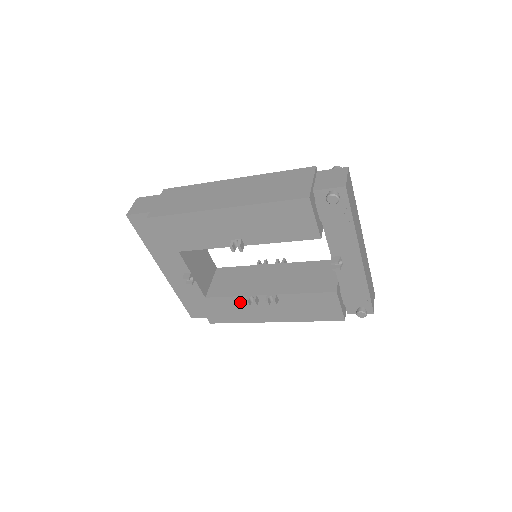
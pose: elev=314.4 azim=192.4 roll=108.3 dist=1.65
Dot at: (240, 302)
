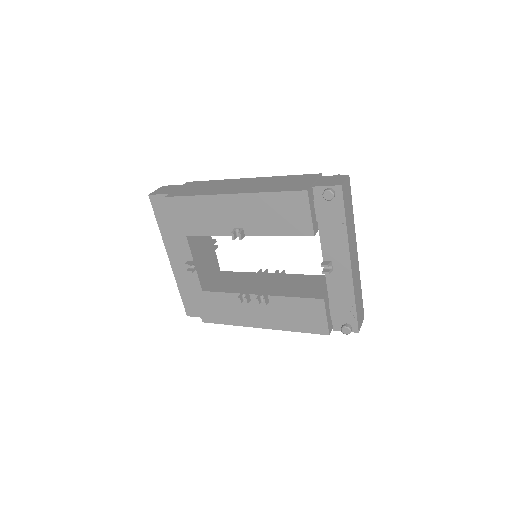
Dot at: (233, 300)
